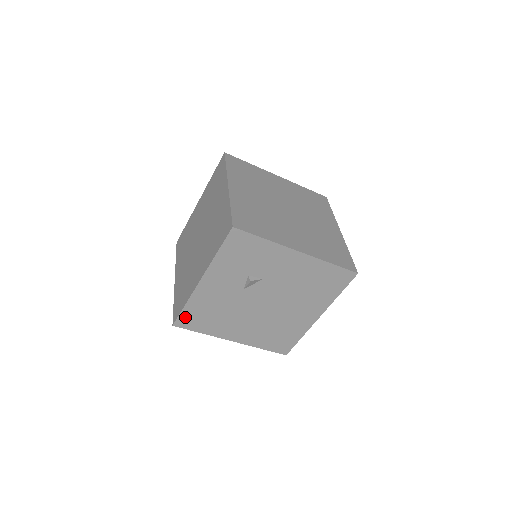
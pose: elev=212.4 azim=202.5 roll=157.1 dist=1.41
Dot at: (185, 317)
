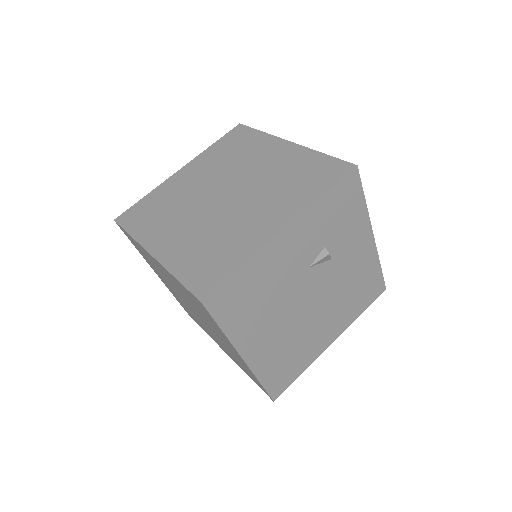
Dot at: (226, 291)
